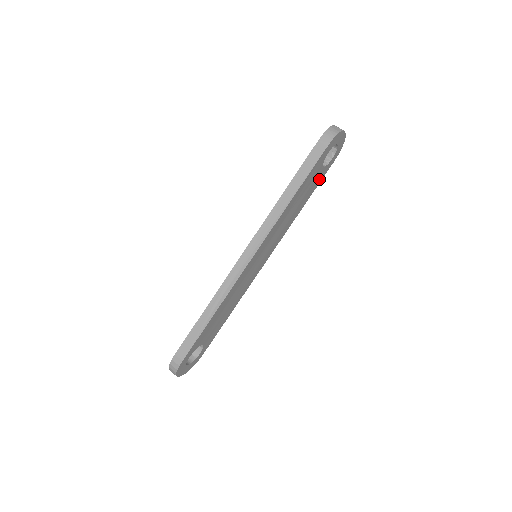
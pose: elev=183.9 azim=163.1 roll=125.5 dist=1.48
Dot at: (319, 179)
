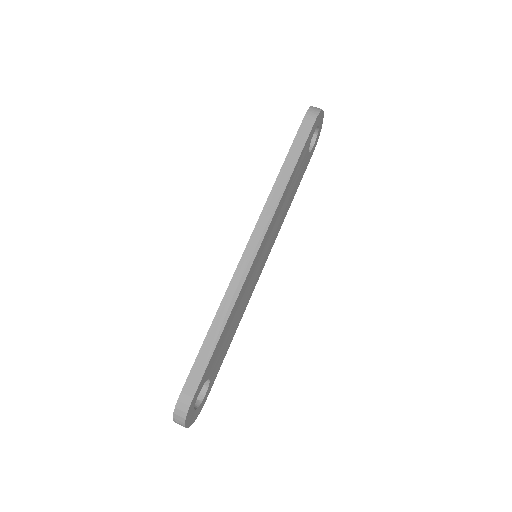
Dot at: (304, 169)
